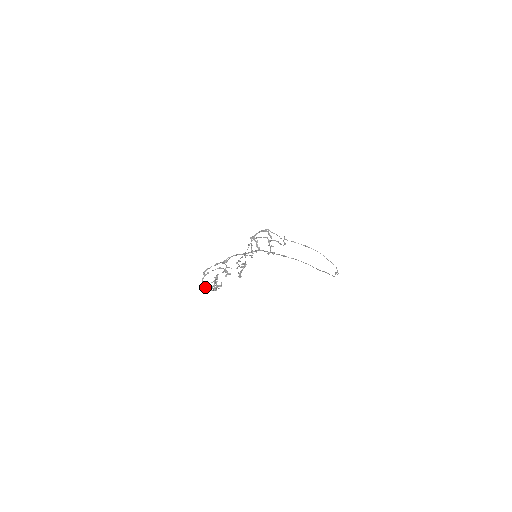
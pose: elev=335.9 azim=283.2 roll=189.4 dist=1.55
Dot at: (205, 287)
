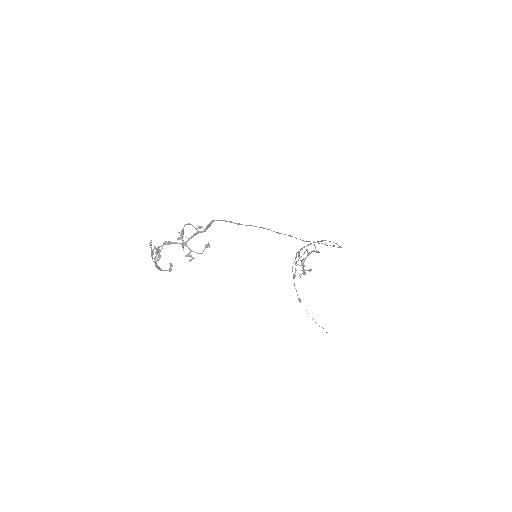
Dot at: (155, 265)
